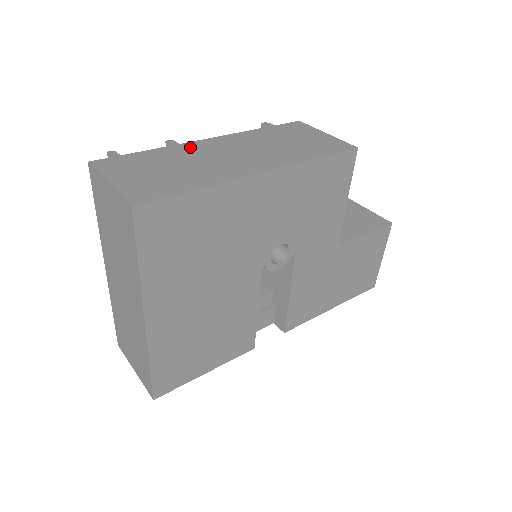
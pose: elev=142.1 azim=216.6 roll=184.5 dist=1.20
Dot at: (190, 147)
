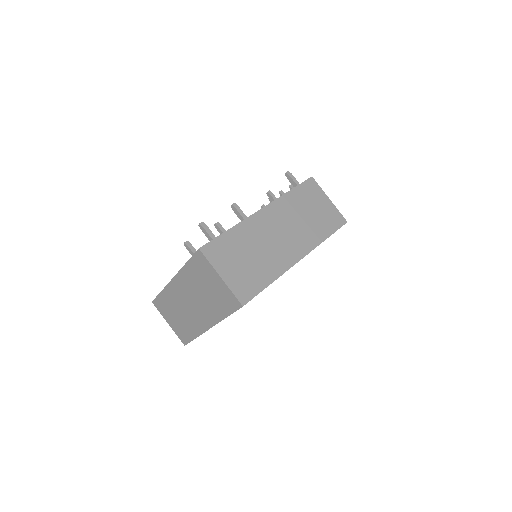
Dot at: (254, 223)
